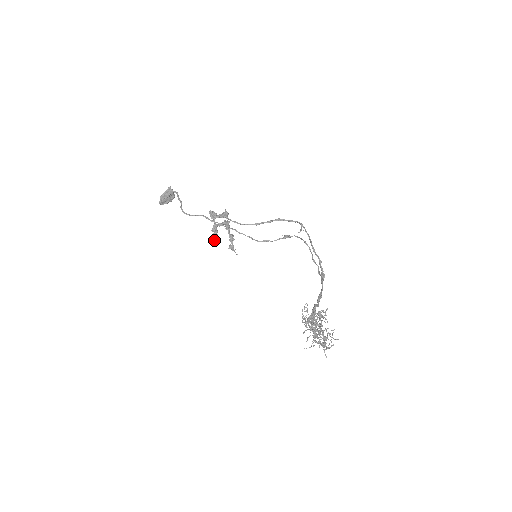
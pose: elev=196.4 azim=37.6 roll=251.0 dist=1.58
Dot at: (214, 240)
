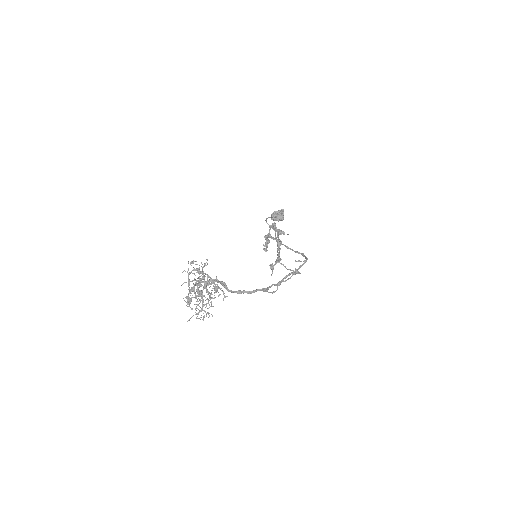
Dot at: (264, 249)
